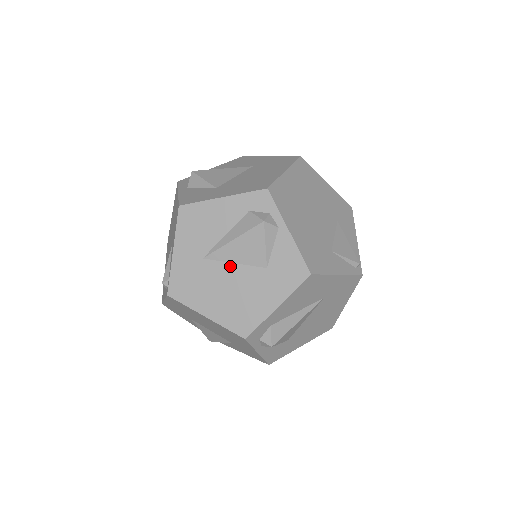
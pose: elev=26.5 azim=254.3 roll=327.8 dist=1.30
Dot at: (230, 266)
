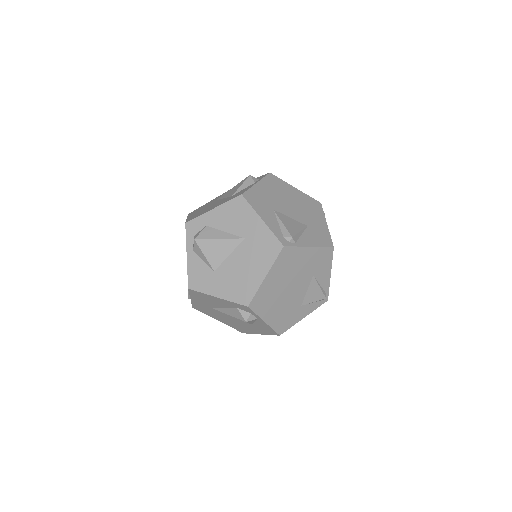
Dot at: (229, 316)
